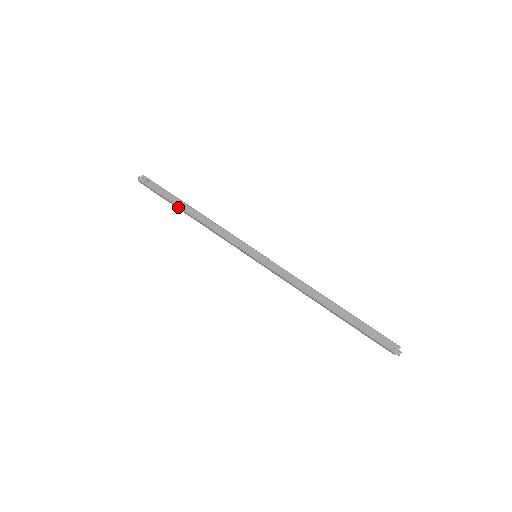
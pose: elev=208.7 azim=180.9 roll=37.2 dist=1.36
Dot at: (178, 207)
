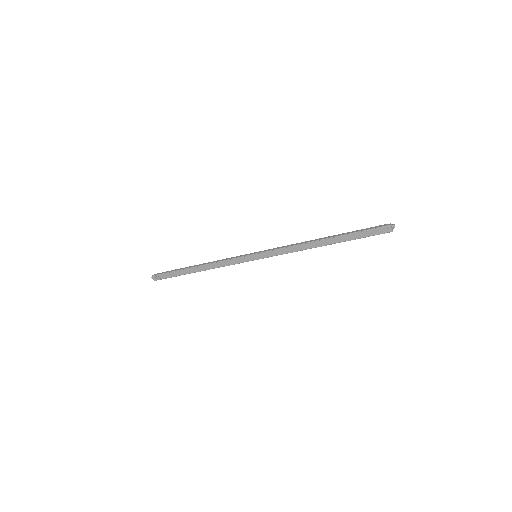
Dot at: occluded
